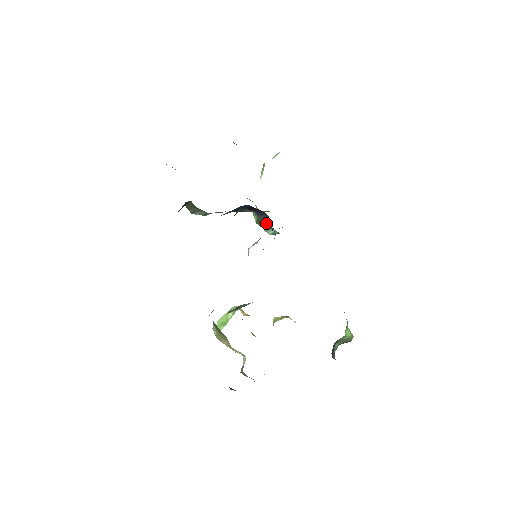
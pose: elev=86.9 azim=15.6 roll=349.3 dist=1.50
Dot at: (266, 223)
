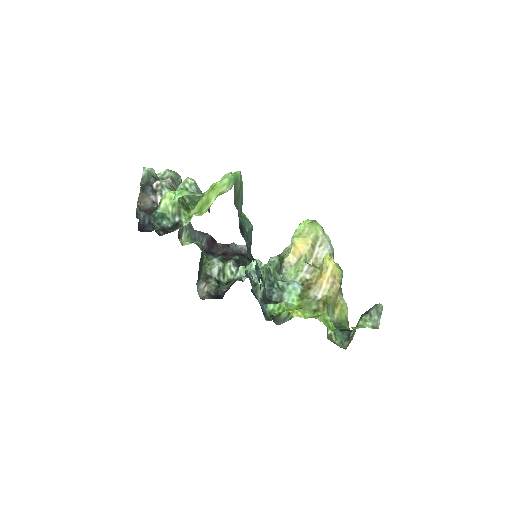
Dot at: occluded
